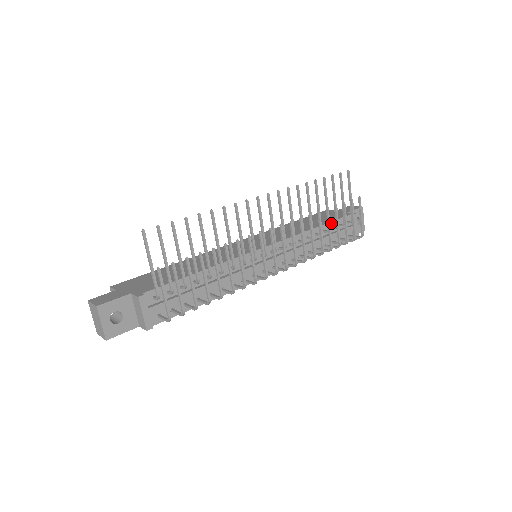
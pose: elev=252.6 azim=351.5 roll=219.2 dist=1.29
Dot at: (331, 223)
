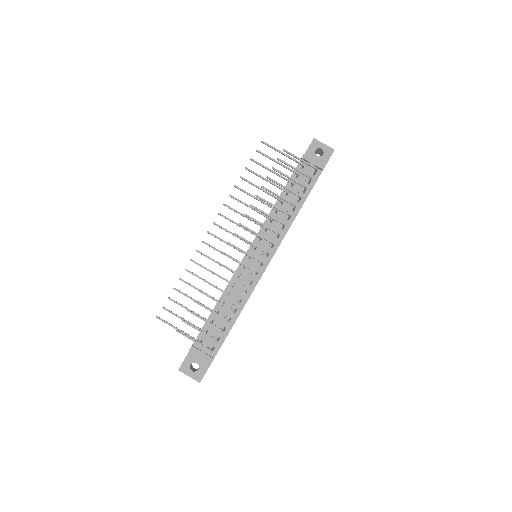
Dot at: (289, 182)
